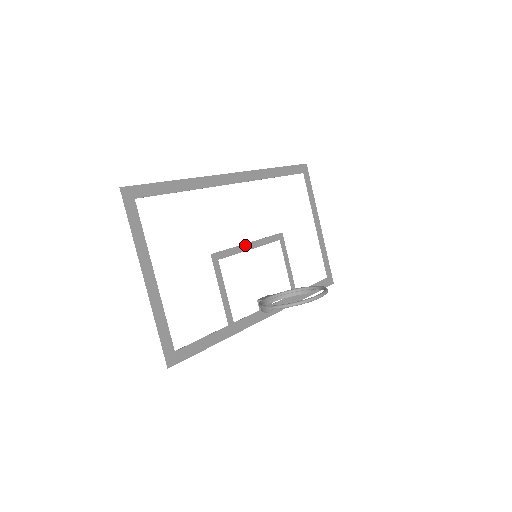
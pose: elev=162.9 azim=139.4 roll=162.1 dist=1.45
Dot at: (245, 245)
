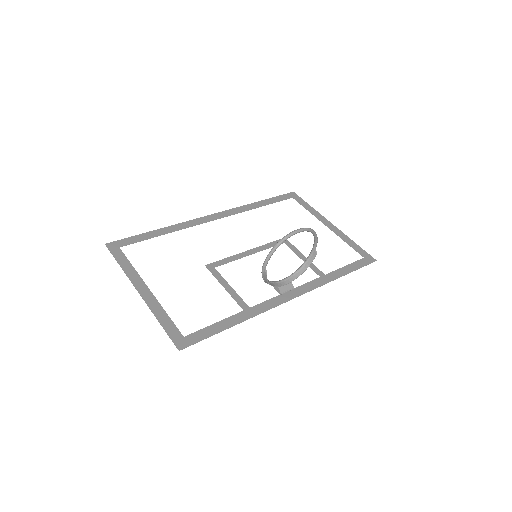
Dot at: (243, 253)
